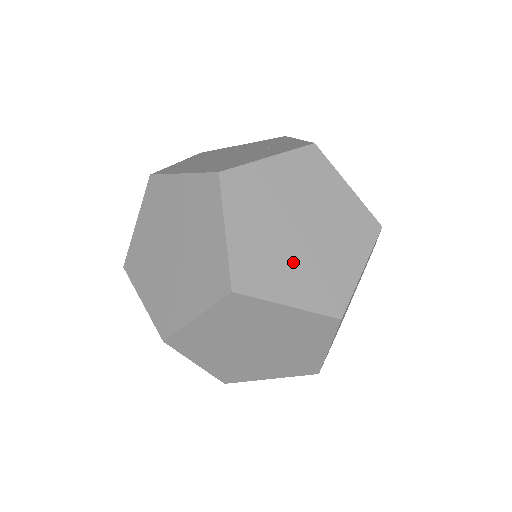
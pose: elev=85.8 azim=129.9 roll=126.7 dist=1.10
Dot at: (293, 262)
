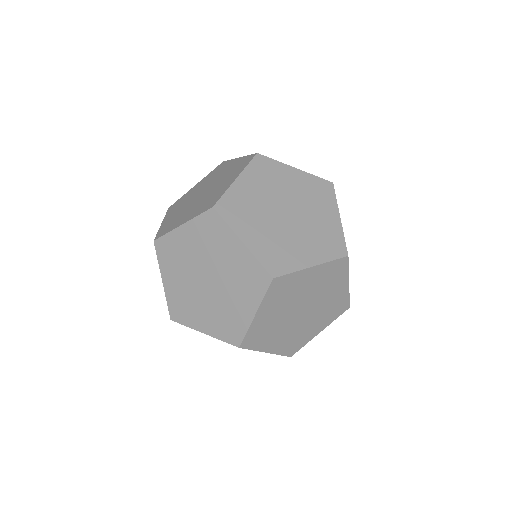
Dot at: (266, 224)
